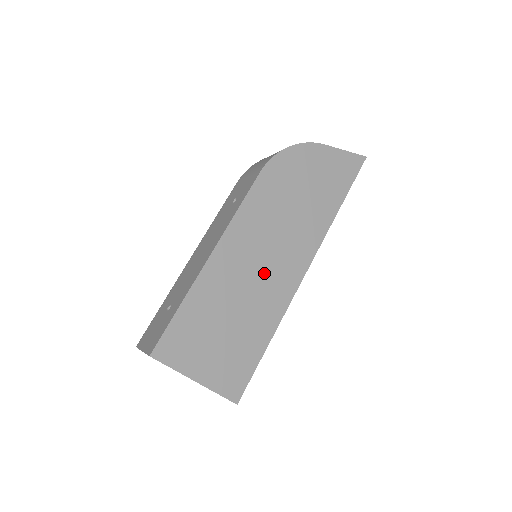
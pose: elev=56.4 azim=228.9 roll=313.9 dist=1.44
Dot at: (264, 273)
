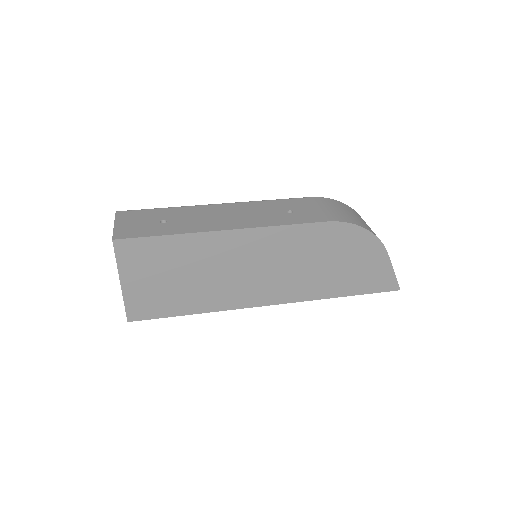
Dot at: (244, 277)
